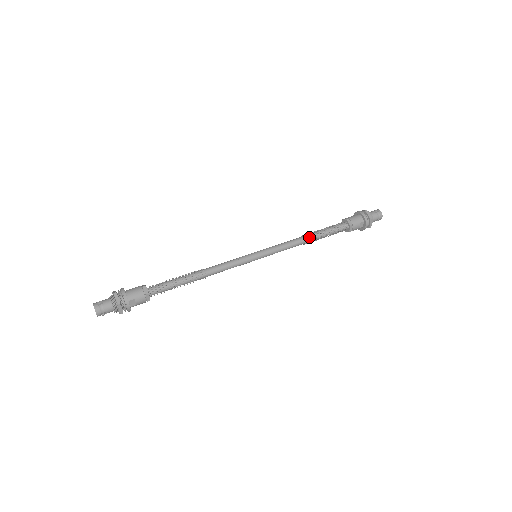
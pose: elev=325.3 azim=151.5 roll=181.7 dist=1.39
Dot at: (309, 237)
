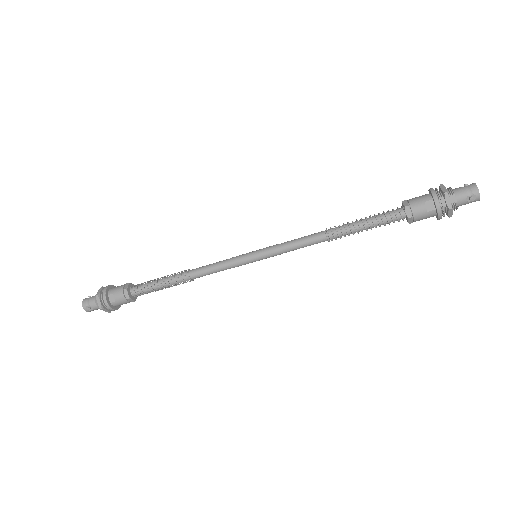
Dot at: (333, 229)
